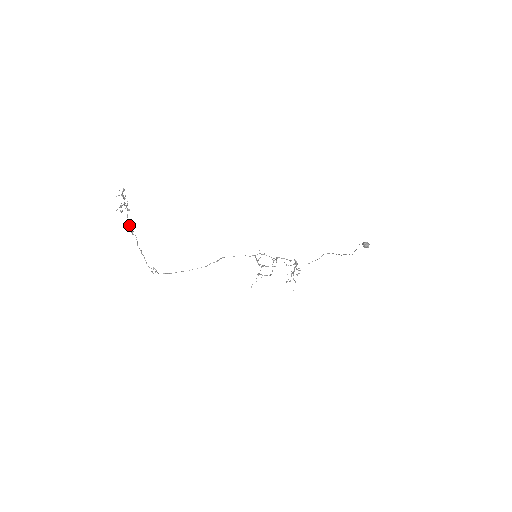
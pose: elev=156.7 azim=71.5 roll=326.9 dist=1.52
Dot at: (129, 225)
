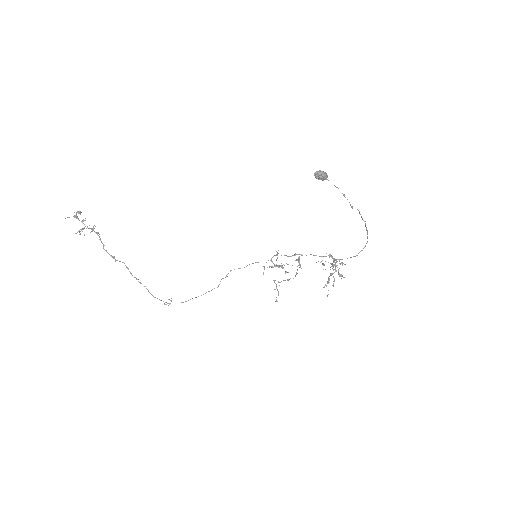
Dot at: (106, 250)
